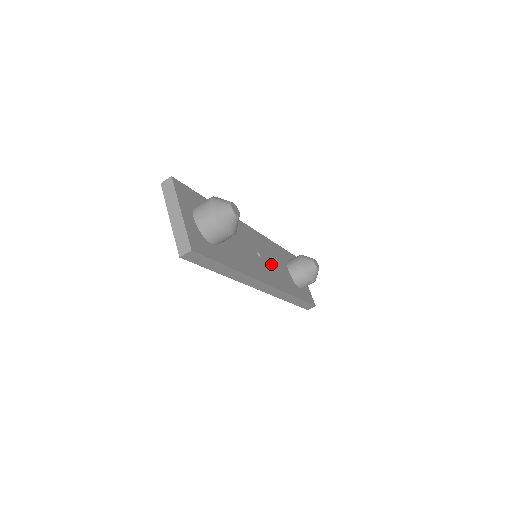
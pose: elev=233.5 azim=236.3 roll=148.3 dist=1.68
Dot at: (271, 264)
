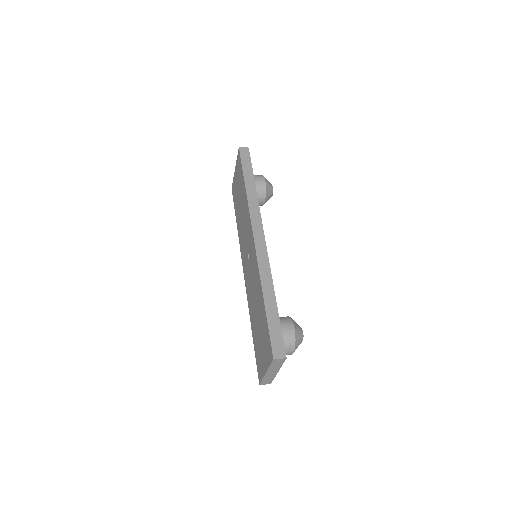
Dot at: occluded
